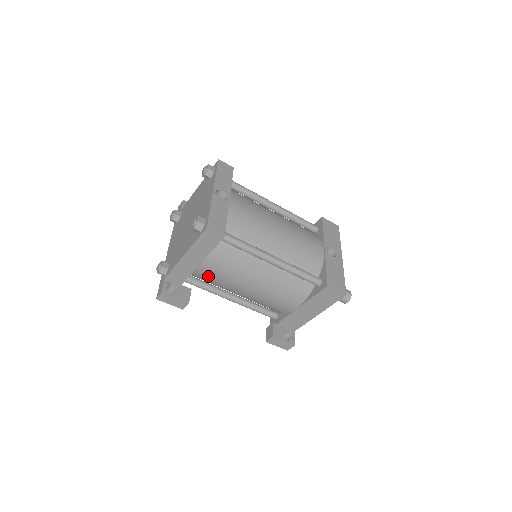
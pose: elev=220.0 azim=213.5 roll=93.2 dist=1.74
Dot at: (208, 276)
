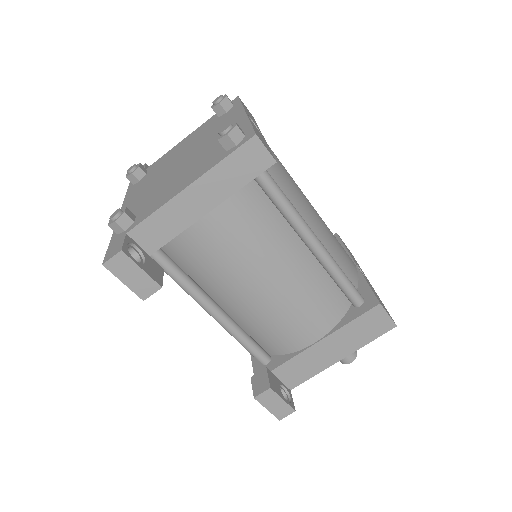
Dot at: (205, 247)
